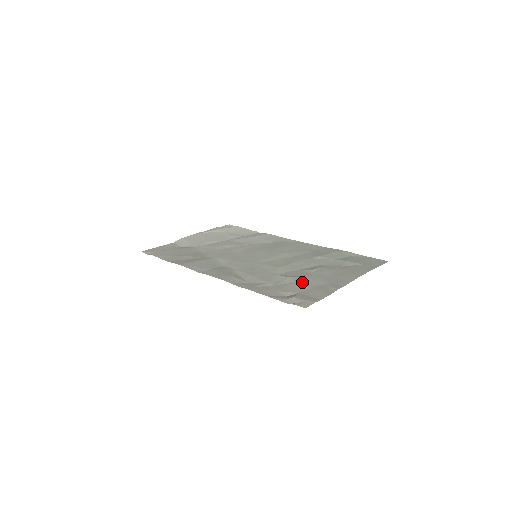
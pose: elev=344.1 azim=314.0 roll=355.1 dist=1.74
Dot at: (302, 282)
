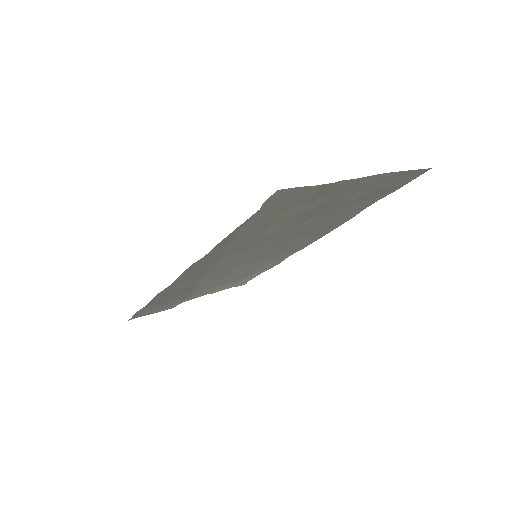
Dot at: (296, 212)
